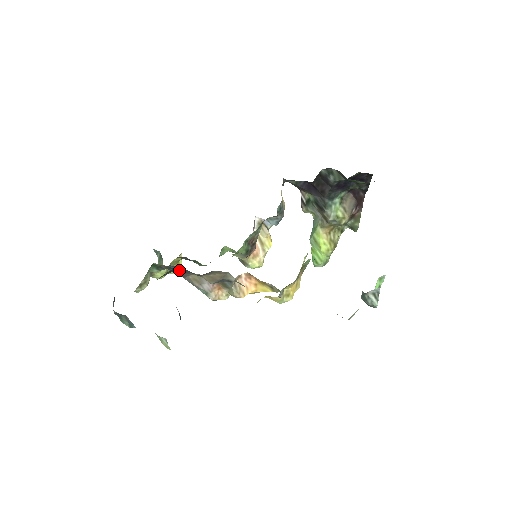
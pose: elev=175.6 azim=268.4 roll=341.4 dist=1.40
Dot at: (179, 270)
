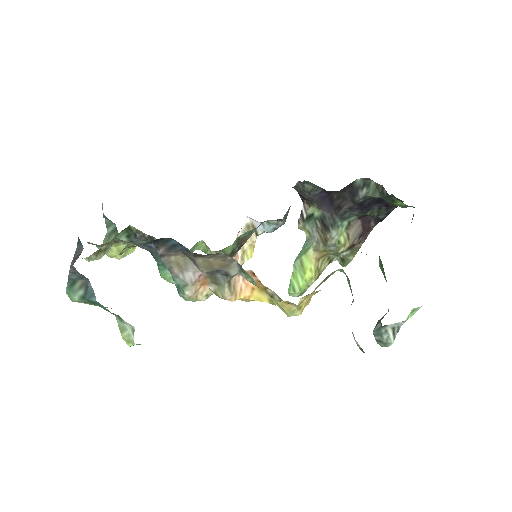
Dot at: (165, 243)
